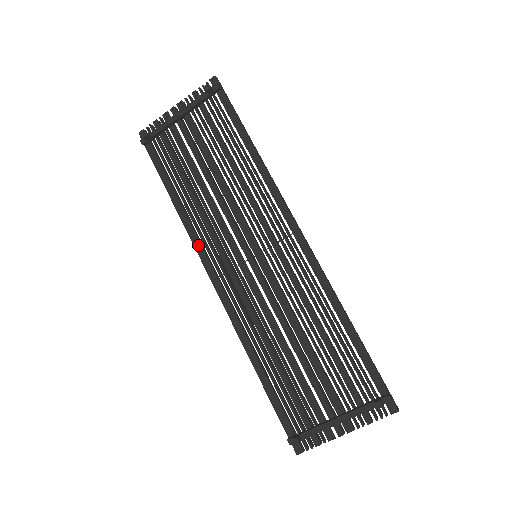
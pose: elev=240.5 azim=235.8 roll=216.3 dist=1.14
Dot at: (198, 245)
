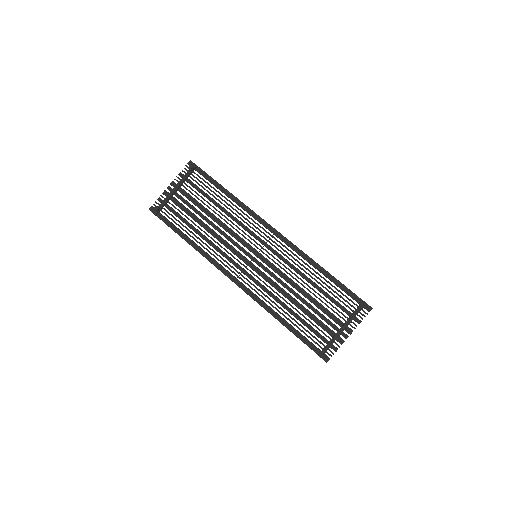
Dot at: (216, 263)
